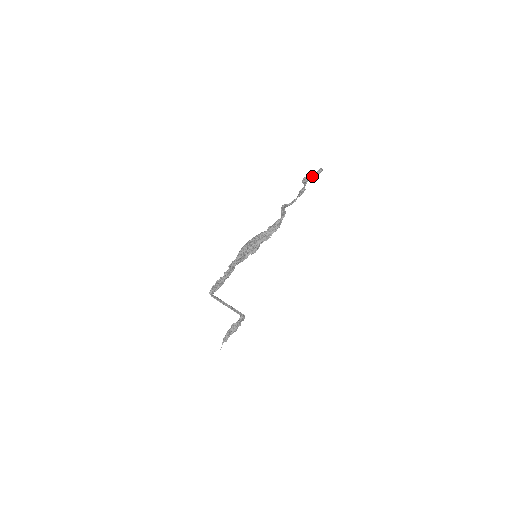
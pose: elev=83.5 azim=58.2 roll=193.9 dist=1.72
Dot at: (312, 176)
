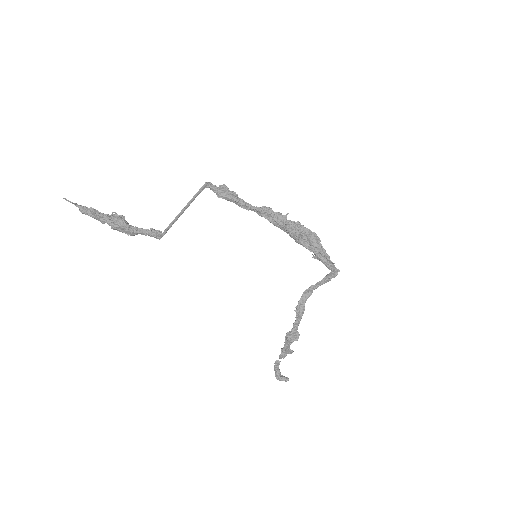
Dot at: occluded
